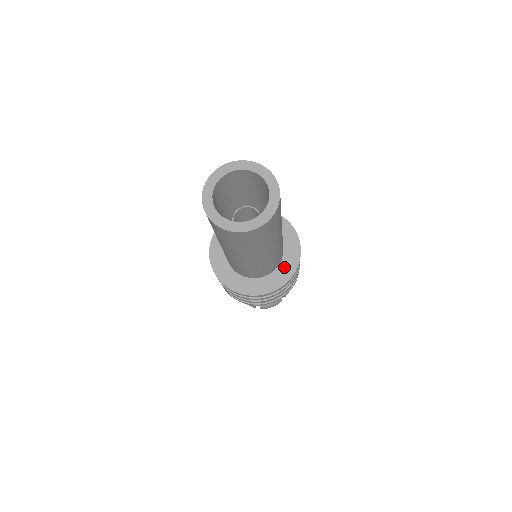
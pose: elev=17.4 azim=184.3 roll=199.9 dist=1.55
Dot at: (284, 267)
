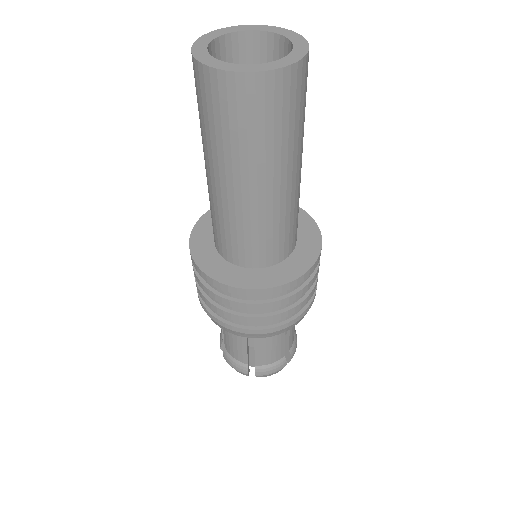
Dot at: (254, 275)
